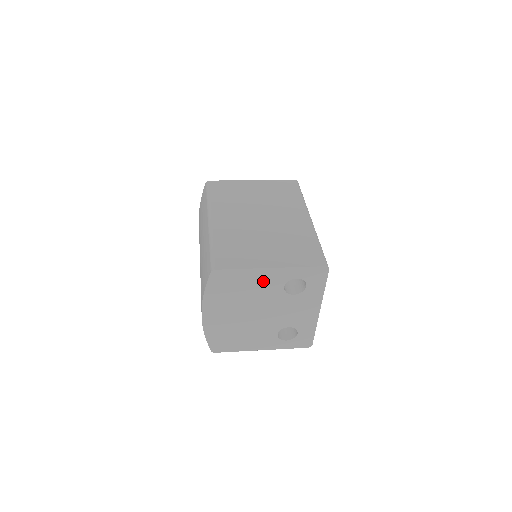
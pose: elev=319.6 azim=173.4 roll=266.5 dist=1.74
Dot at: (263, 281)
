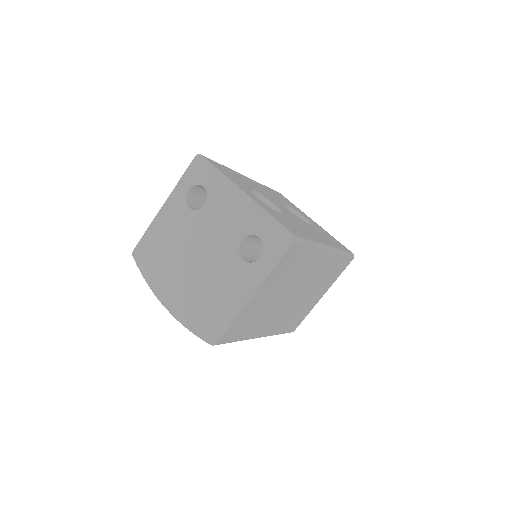
Dot at: (170, 222)
